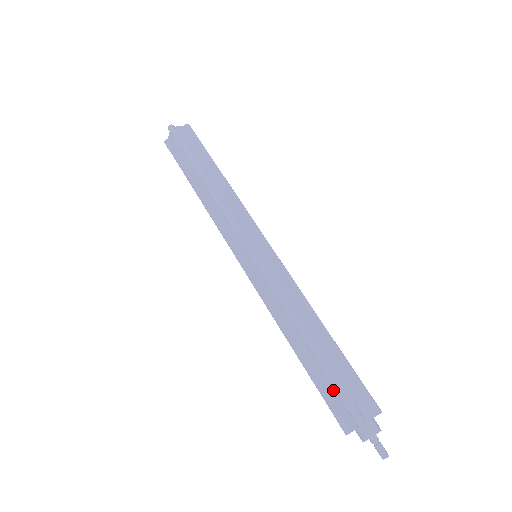
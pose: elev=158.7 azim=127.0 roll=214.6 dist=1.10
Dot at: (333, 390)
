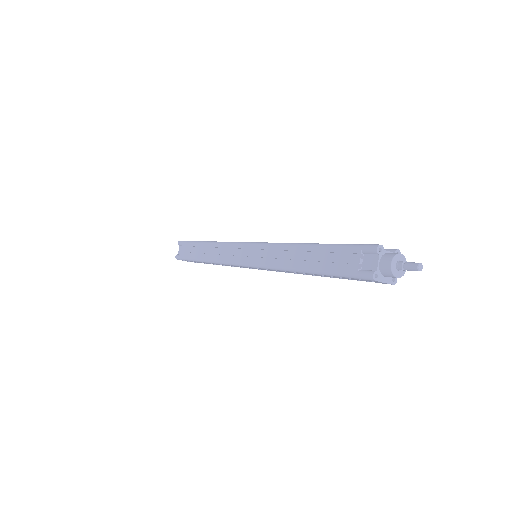
Dot at: (343, 251)
